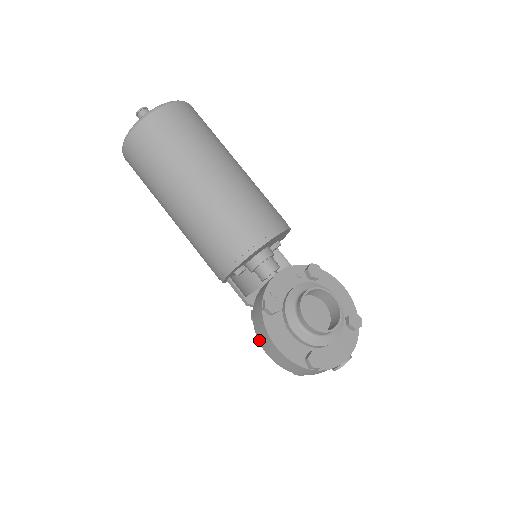
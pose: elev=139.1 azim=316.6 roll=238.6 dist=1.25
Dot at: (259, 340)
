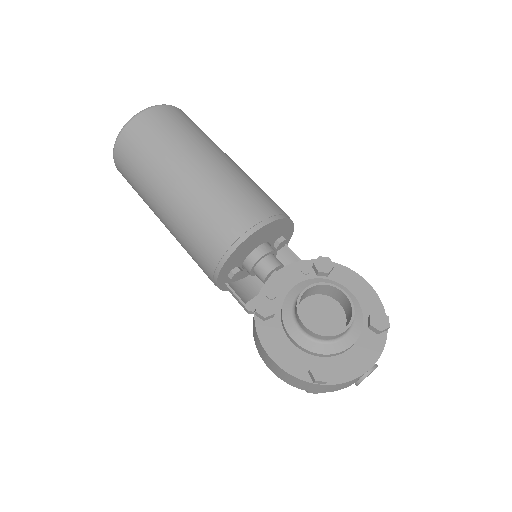
Dot at: (258, 352)
